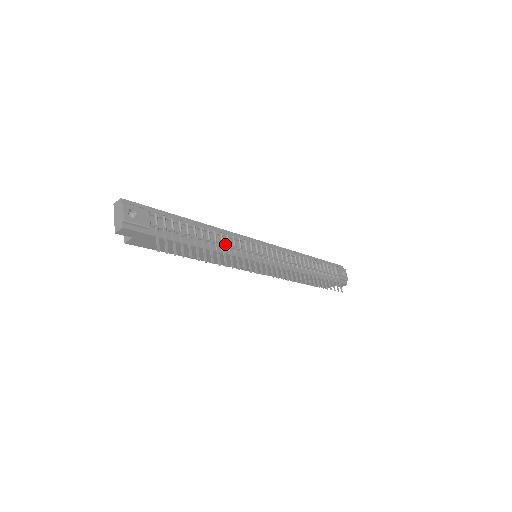
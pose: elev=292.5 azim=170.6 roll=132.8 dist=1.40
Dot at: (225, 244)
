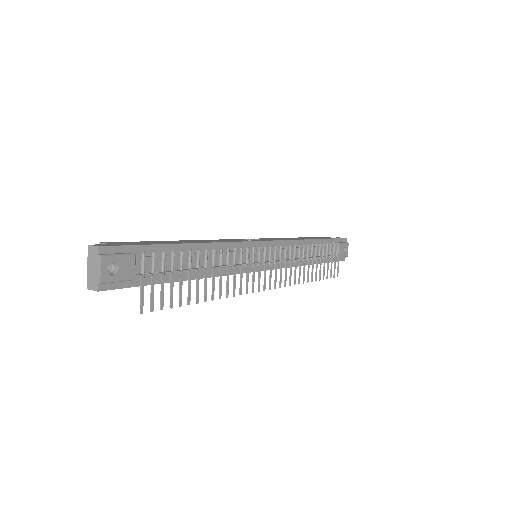
Dot at: (223, 262)
